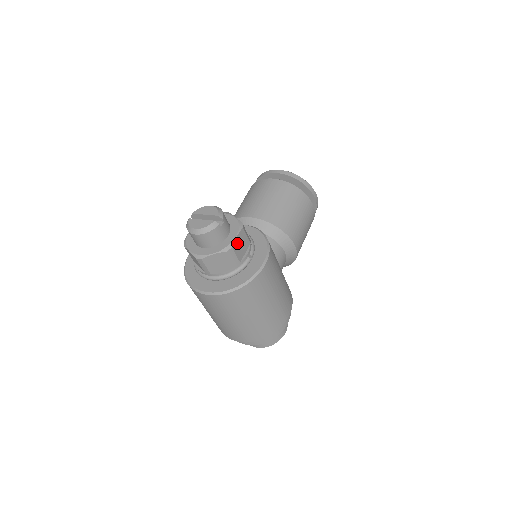
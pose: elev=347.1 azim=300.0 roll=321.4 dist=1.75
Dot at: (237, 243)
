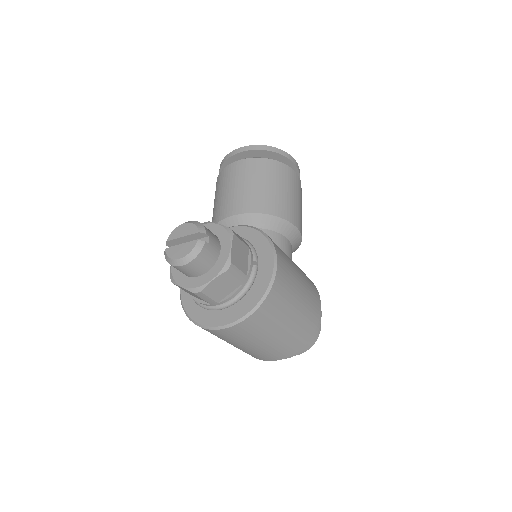
Dot at: (235, 255)
